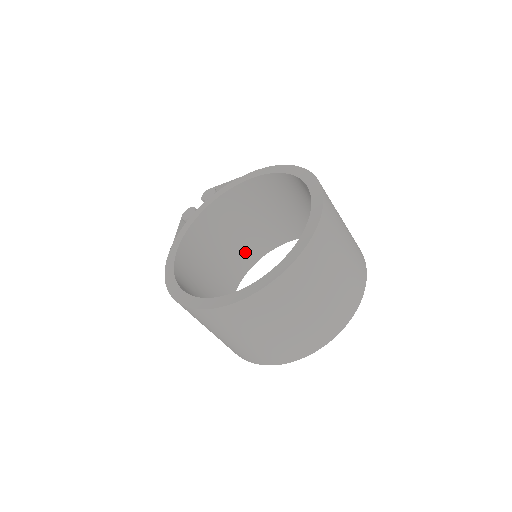
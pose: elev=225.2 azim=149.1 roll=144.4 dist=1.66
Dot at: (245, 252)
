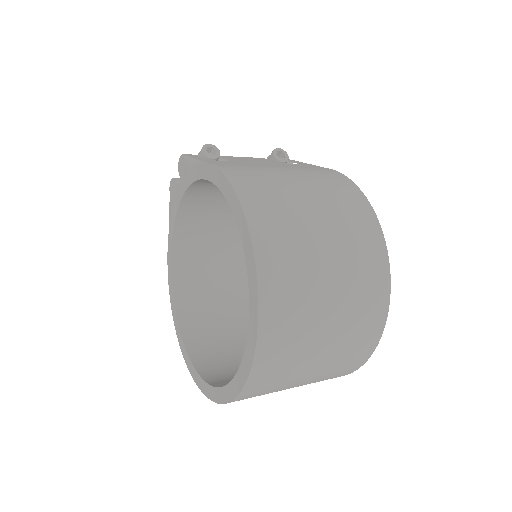
Dot at: occluded
